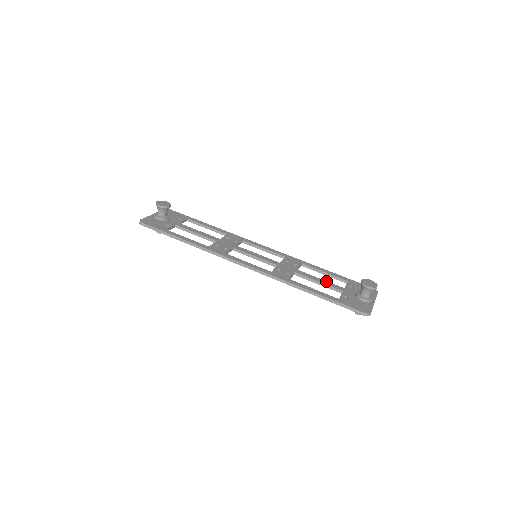
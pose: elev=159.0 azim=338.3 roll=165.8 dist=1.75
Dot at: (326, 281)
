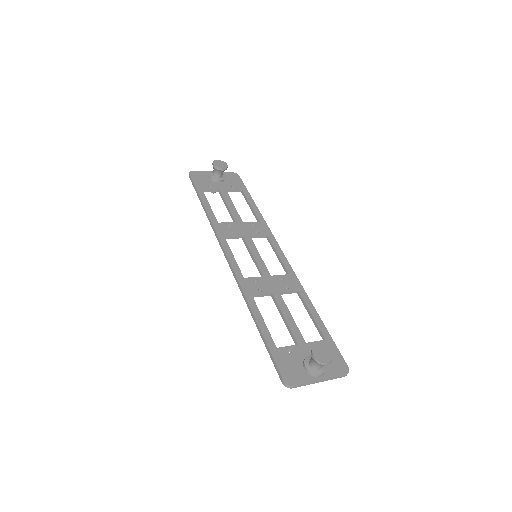
Dot at: (295, 323)
